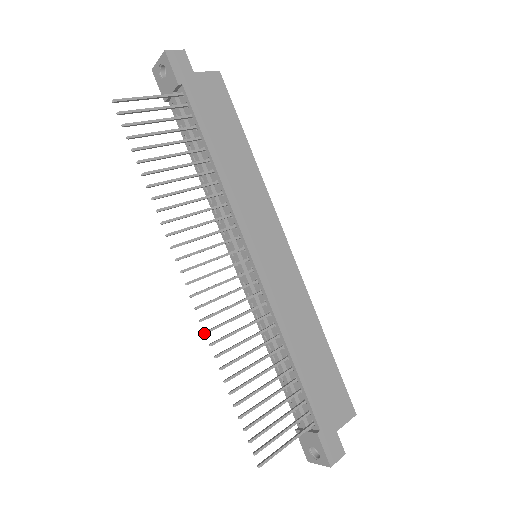
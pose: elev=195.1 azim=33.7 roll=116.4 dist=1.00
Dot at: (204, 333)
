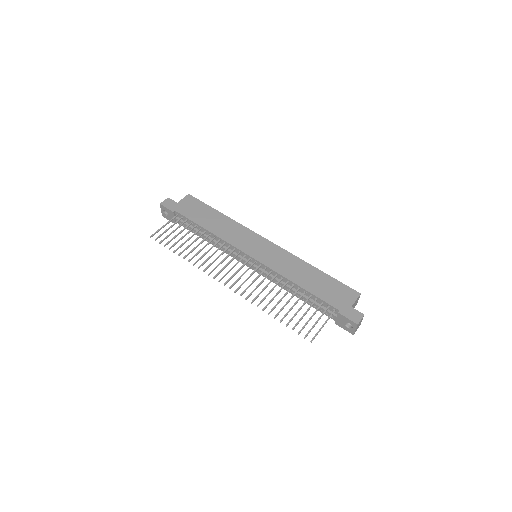
Dot at: occluded
